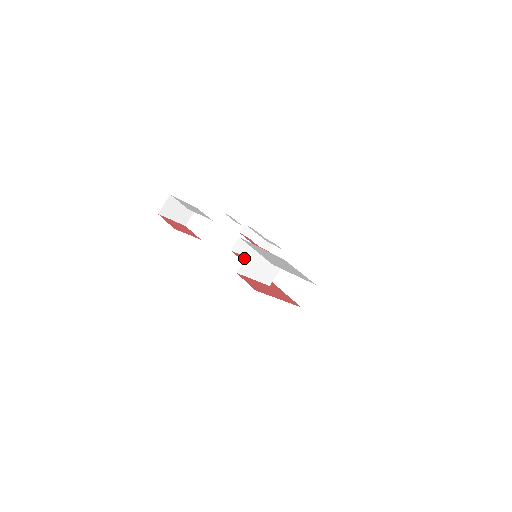
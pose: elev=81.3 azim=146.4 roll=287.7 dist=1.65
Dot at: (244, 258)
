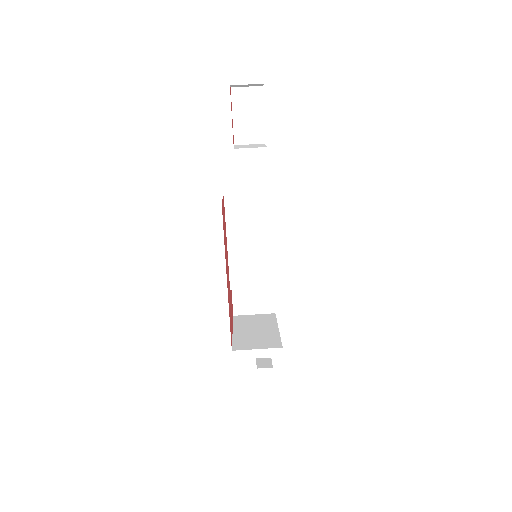
Dot at: occluded
